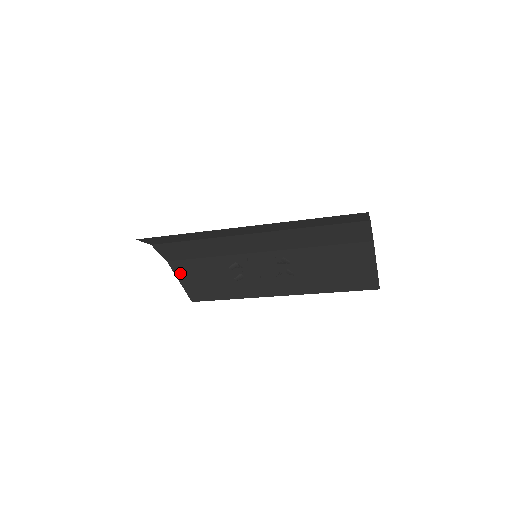
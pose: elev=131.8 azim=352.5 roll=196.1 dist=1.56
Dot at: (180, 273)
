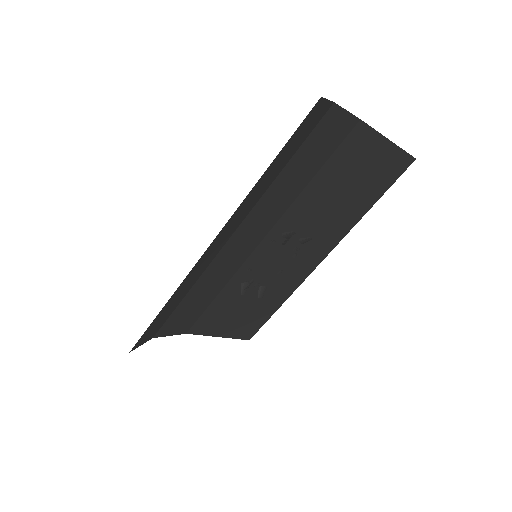
Dot at: (210, 331)
